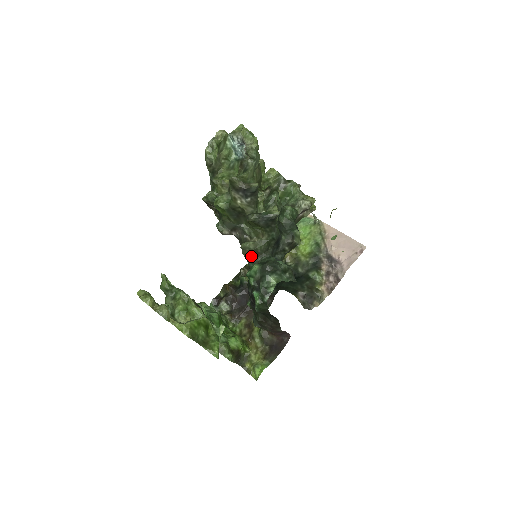
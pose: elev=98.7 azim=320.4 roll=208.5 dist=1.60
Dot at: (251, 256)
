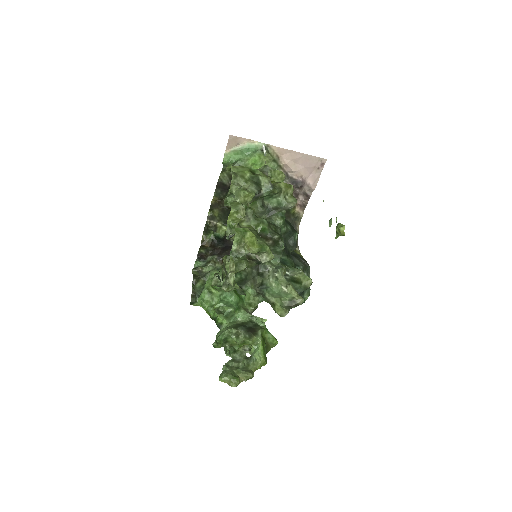
Dot at: occluded
